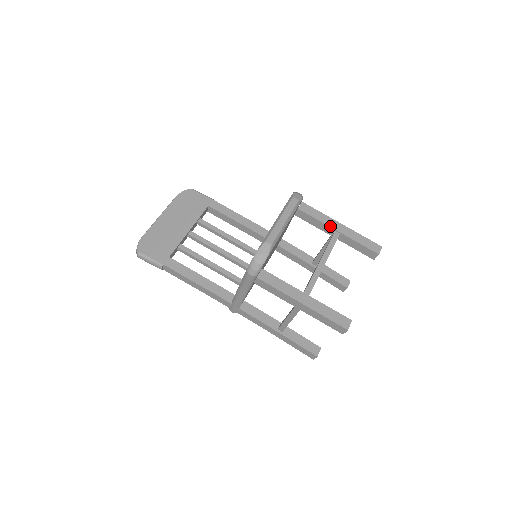
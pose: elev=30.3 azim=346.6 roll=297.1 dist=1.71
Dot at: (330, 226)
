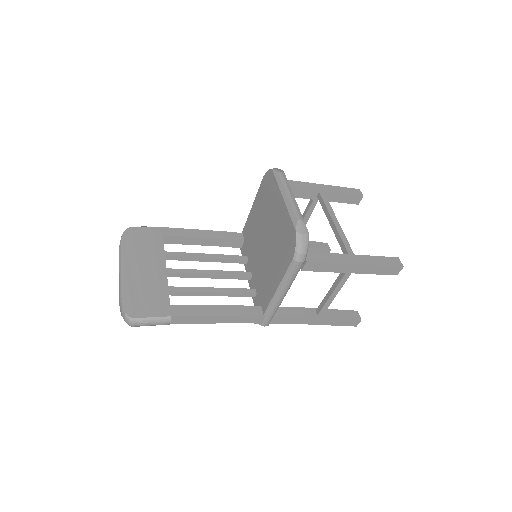
Dot at: (313, 189)
